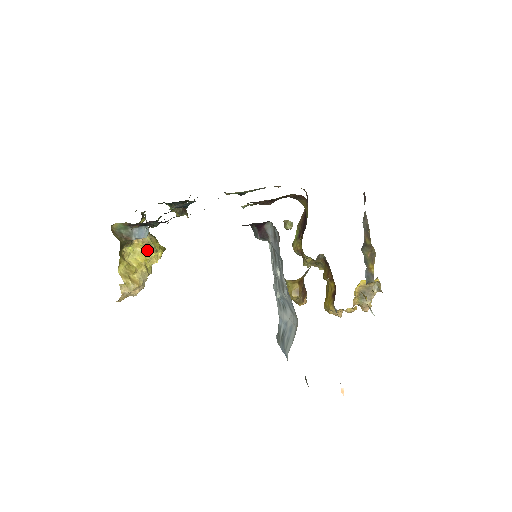
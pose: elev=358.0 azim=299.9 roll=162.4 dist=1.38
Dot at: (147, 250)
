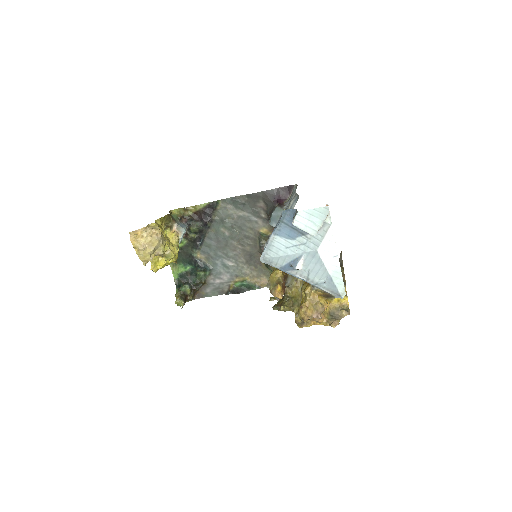
Dot at: (172, 243)
